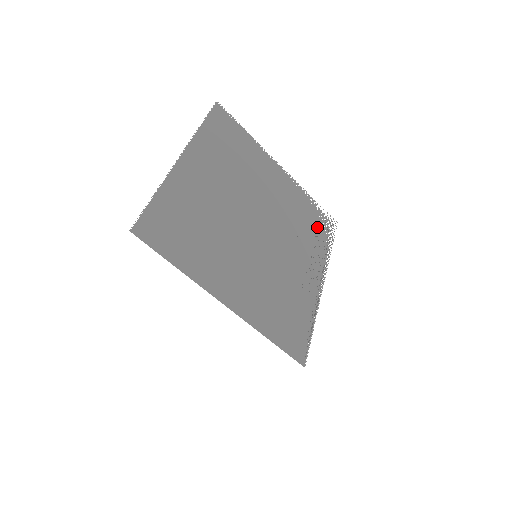
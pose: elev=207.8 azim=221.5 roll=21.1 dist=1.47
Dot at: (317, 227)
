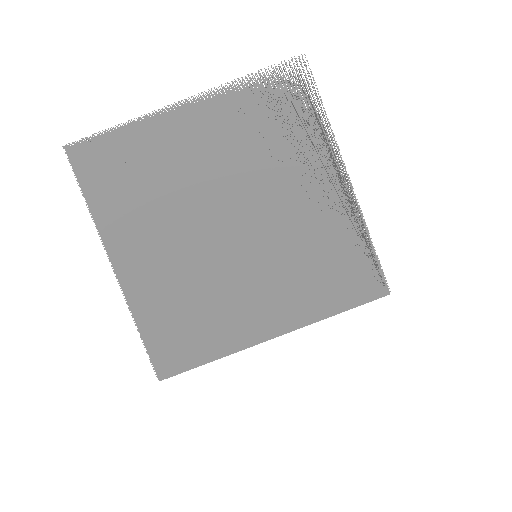
Dot at: (285, 109)
